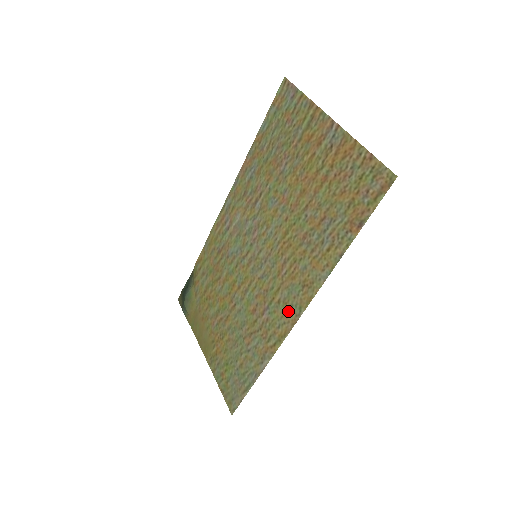
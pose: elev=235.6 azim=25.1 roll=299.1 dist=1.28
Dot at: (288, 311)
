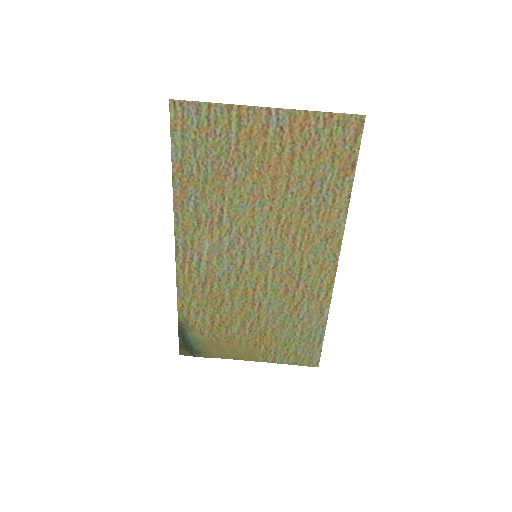
Dot at: (324, 265)
